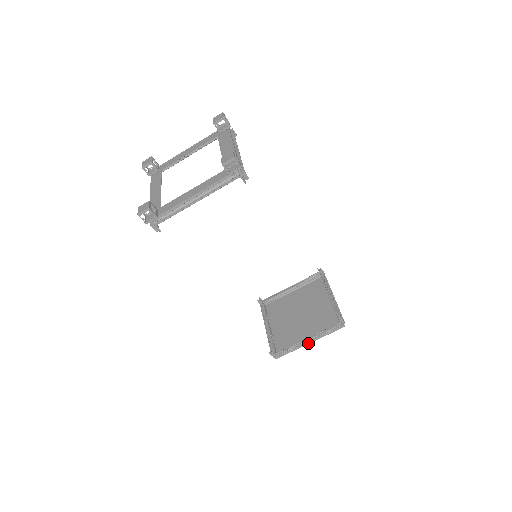
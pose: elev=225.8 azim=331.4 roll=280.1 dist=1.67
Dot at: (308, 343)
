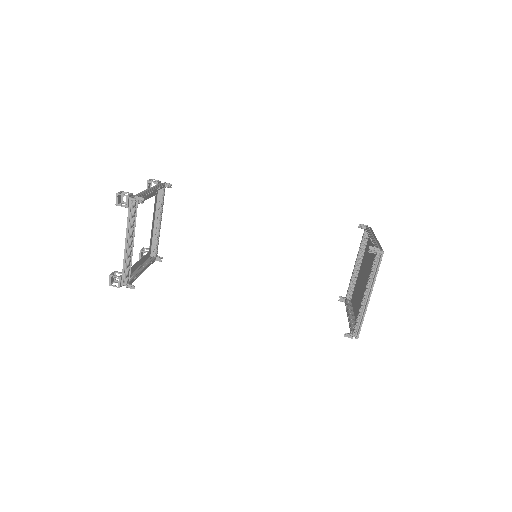
Dot at: (375, 237)
